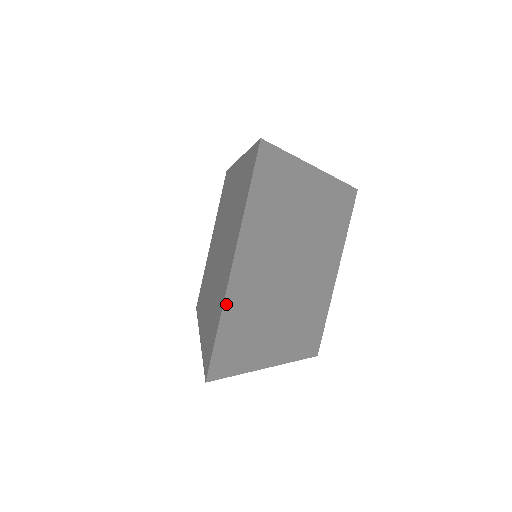
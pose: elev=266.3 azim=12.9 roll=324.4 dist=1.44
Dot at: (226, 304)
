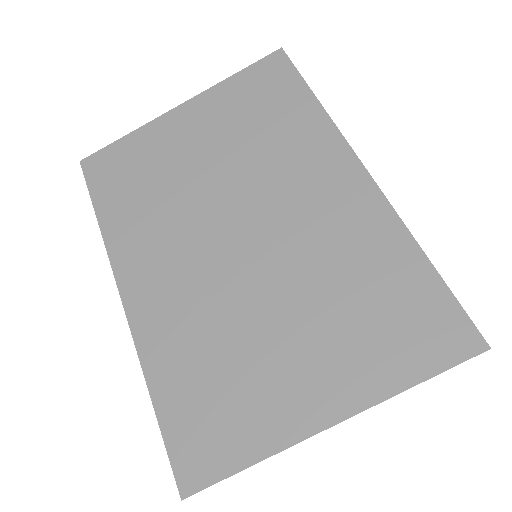
Dot at: (278, 447)
